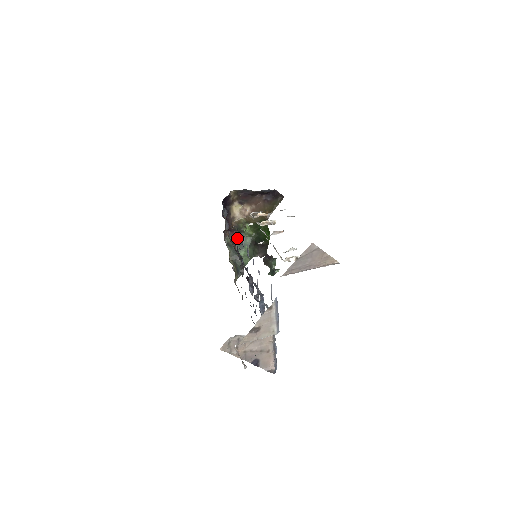
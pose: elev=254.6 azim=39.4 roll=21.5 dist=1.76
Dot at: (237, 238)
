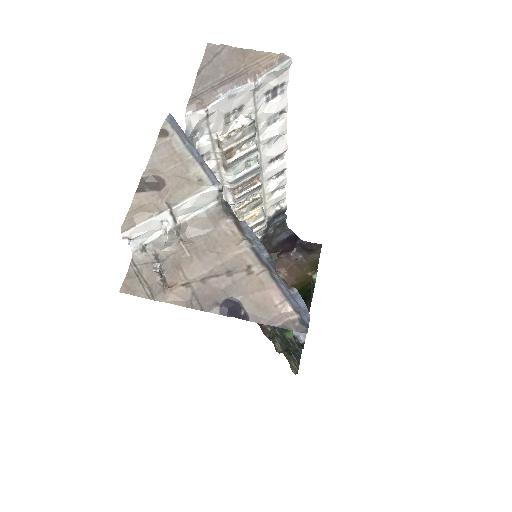
Dot at: occluded
